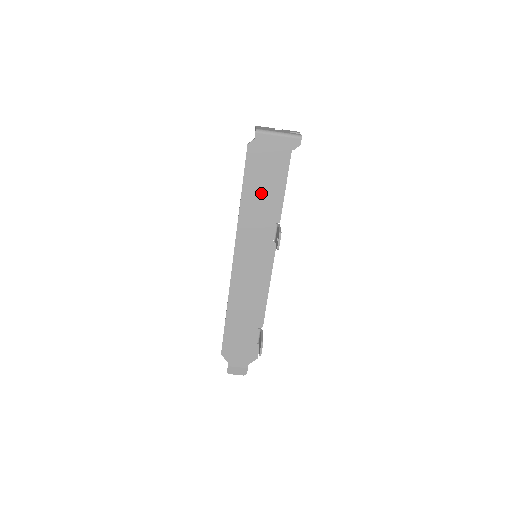
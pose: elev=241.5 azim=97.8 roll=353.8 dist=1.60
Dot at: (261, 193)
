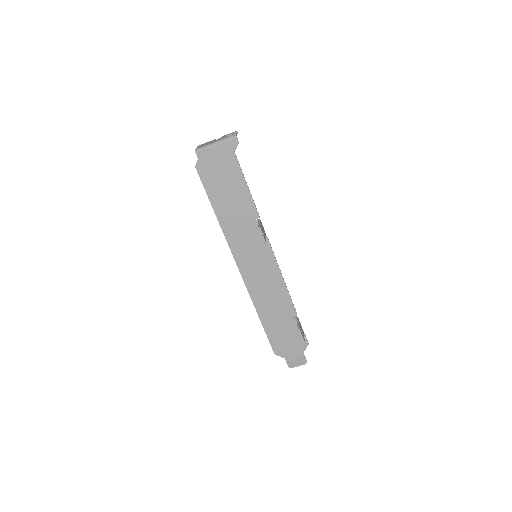
Dot at: (229, 201)
